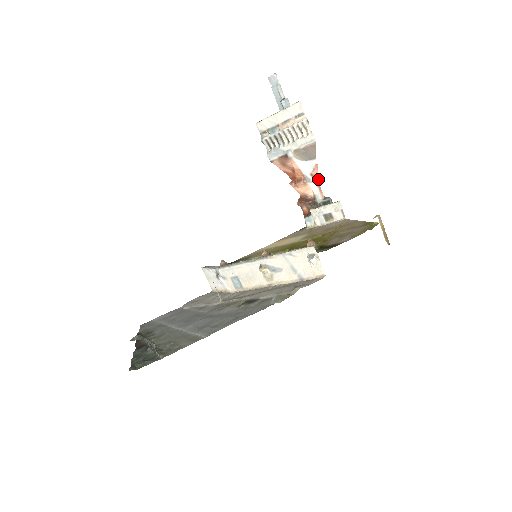
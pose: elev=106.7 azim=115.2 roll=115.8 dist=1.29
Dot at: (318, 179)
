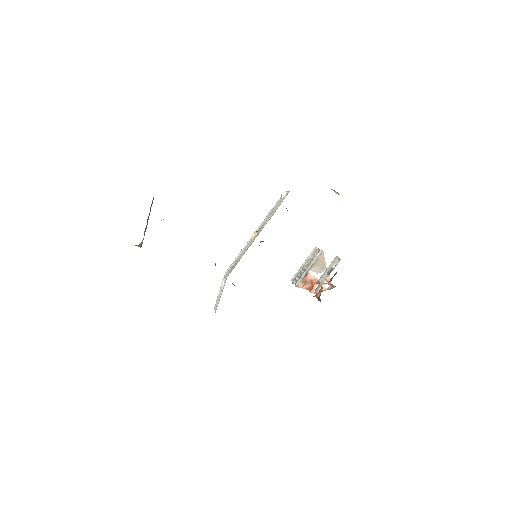
Dot at: occluded
